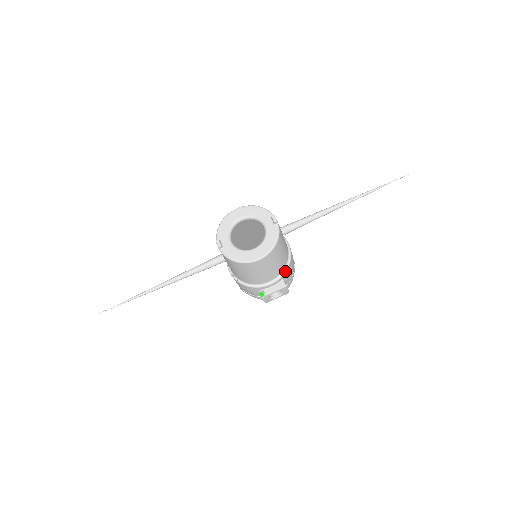
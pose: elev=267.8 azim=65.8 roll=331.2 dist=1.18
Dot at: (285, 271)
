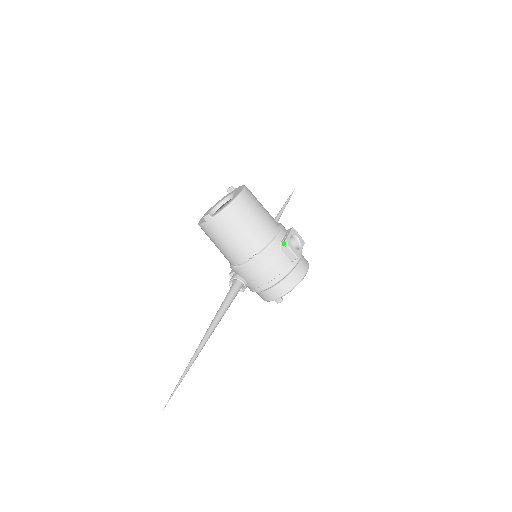
Dot at: (281, 224)
